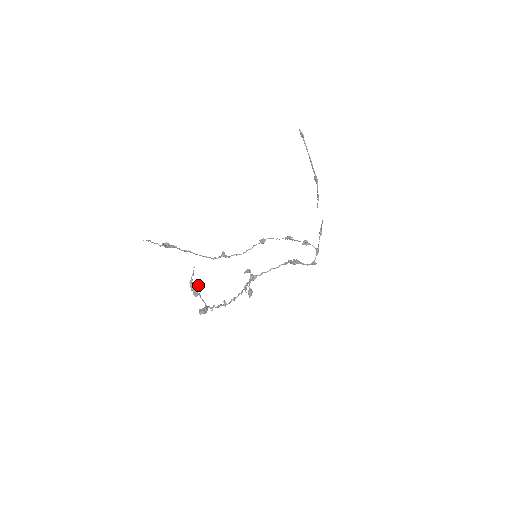
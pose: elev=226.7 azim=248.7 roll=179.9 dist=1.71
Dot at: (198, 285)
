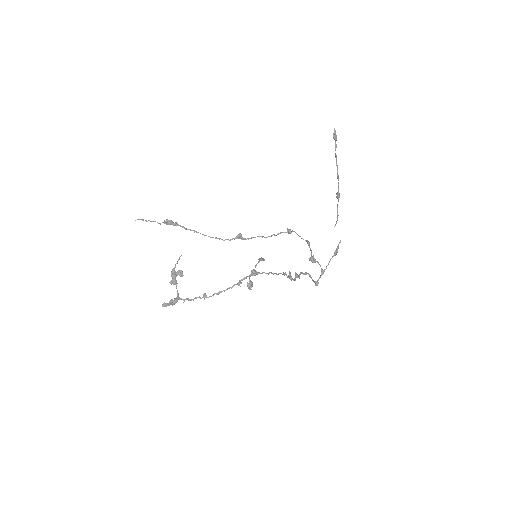
Dot at: (182, 273)
